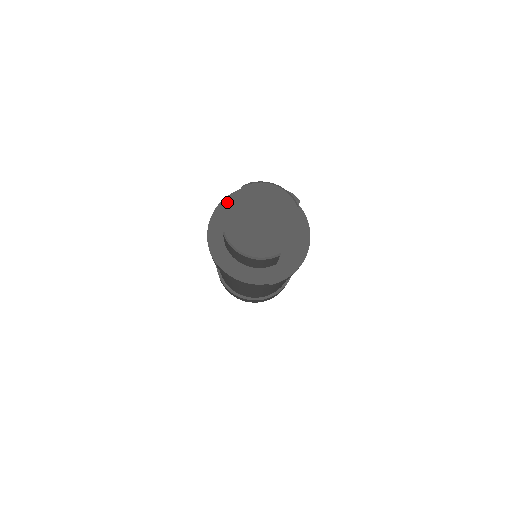
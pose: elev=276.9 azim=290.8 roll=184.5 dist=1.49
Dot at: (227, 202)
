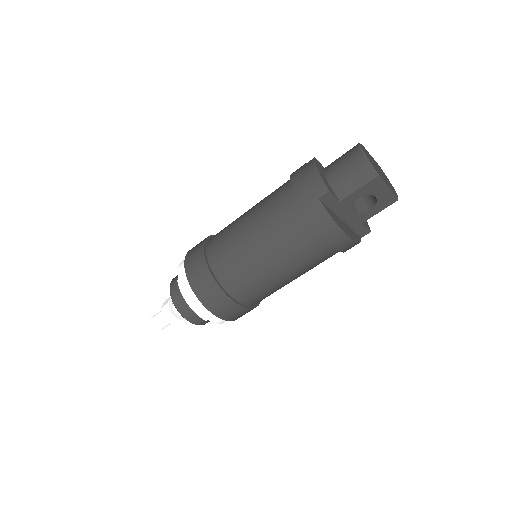
Dot at: occluded
